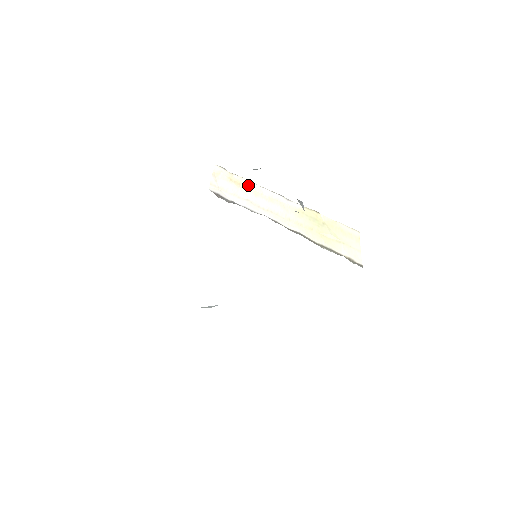
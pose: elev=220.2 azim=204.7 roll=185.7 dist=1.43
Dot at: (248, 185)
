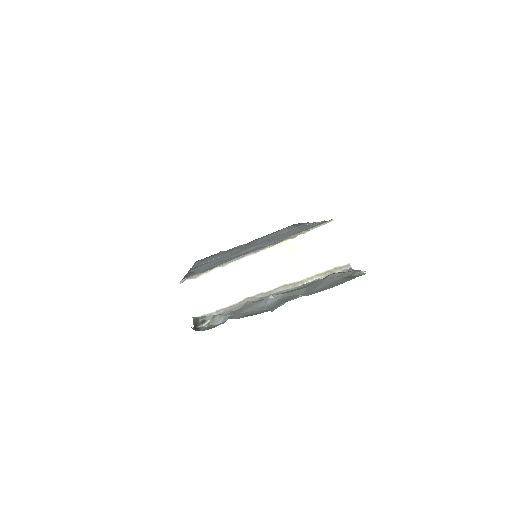
Dot at: (217, 276)
